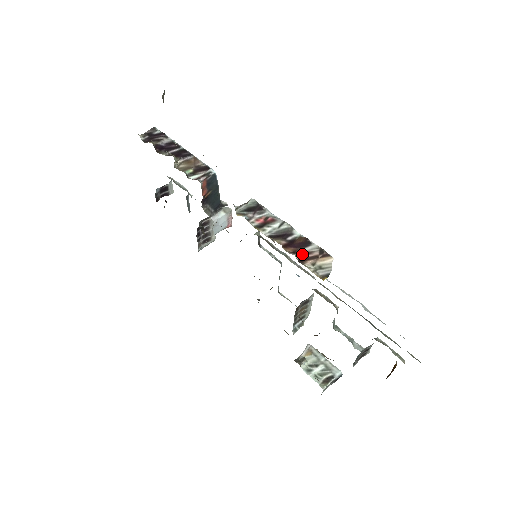
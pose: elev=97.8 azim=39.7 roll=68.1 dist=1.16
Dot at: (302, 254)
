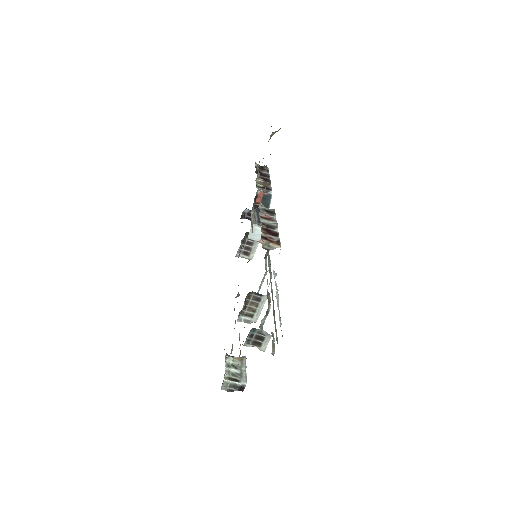
Dot at: (267, 236)
